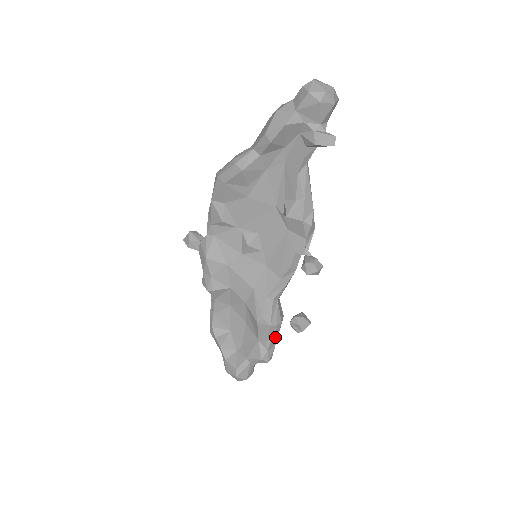
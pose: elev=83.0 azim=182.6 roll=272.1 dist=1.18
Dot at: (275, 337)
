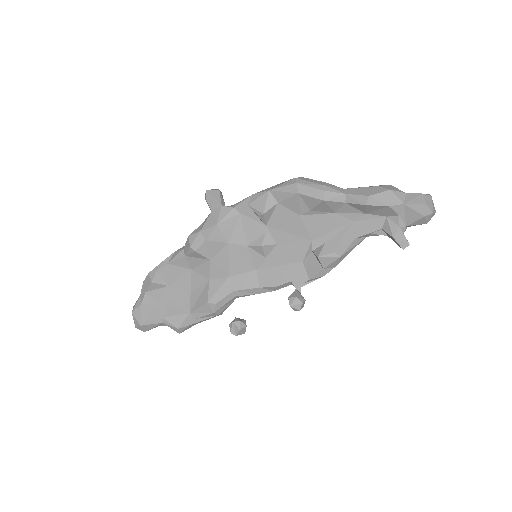
Dot at: (204, 320)
